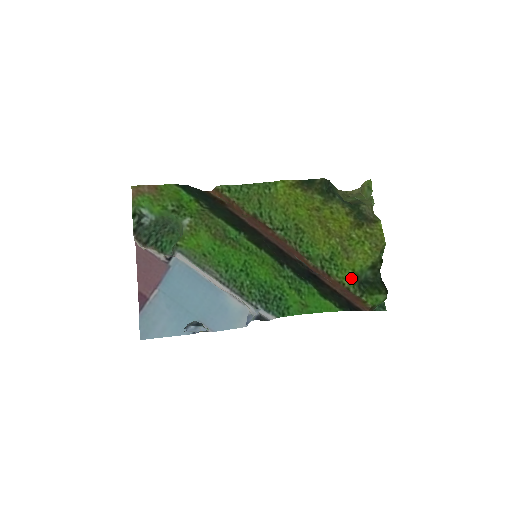
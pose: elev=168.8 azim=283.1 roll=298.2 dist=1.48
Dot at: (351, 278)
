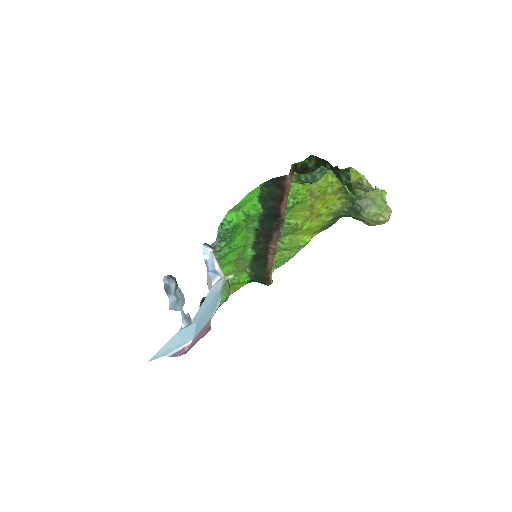
Dot at: (296, 185)
